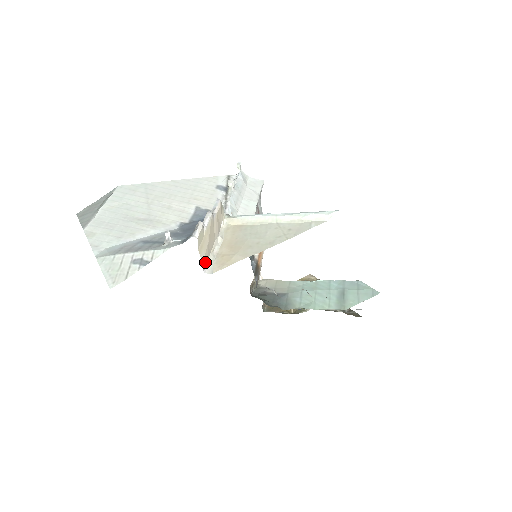
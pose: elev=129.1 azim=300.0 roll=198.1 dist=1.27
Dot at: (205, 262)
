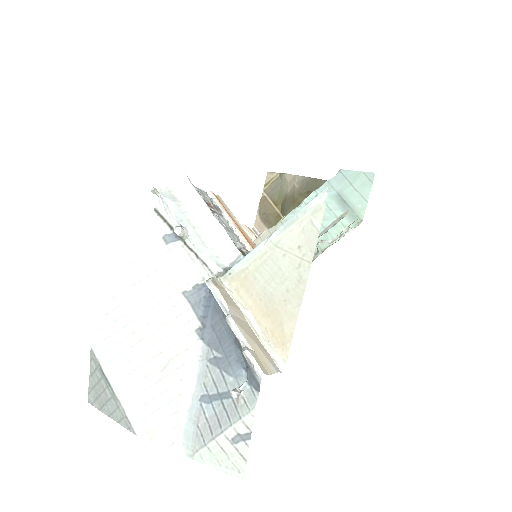
Dot at: (273, 363)
